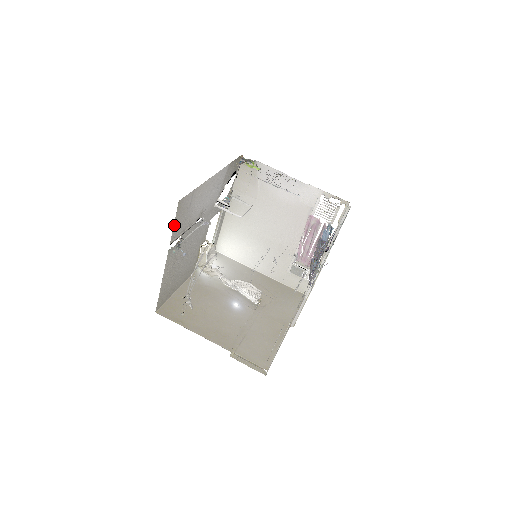
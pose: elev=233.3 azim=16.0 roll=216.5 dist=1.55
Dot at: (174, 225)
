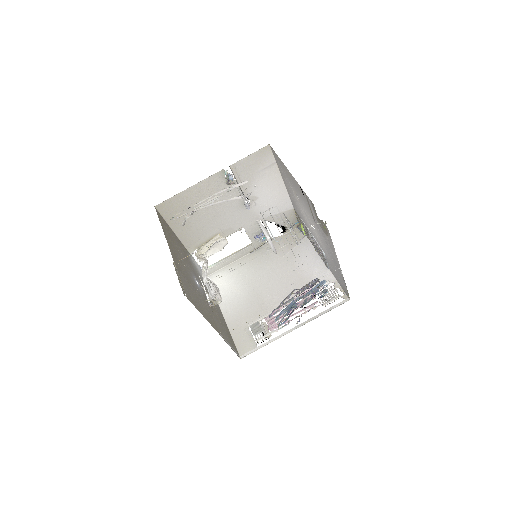
Dot at: (247, 157)
